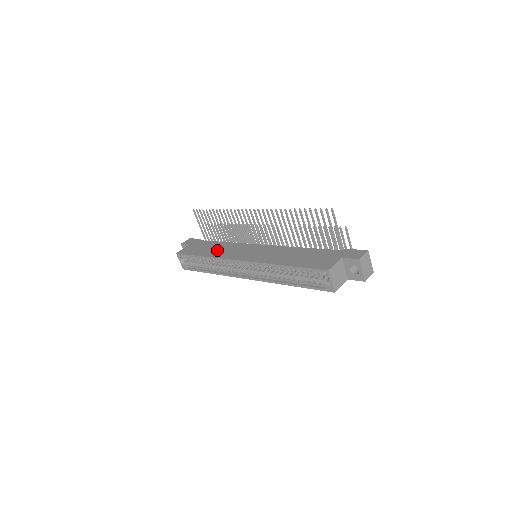
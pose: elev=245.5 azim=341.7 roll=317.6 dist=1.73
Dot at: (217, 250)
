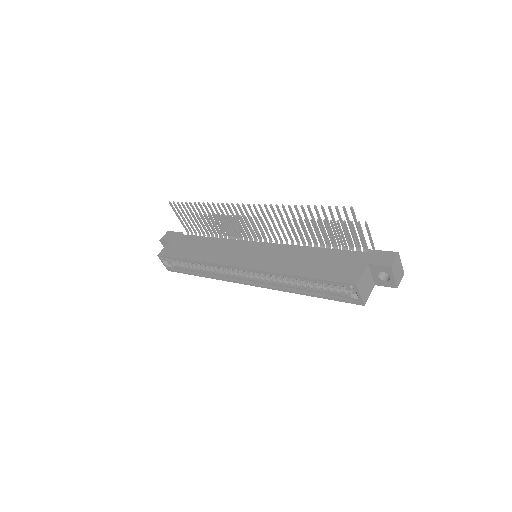
Dot at: (207, 251)
